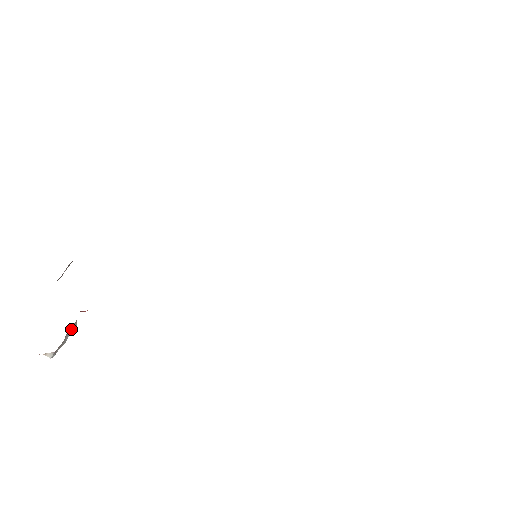
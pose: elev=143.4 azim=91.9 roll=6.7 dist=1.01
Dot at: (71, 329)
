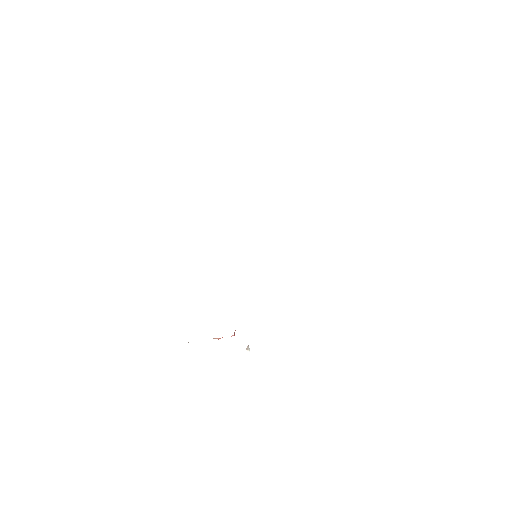
Dot at: occluded
